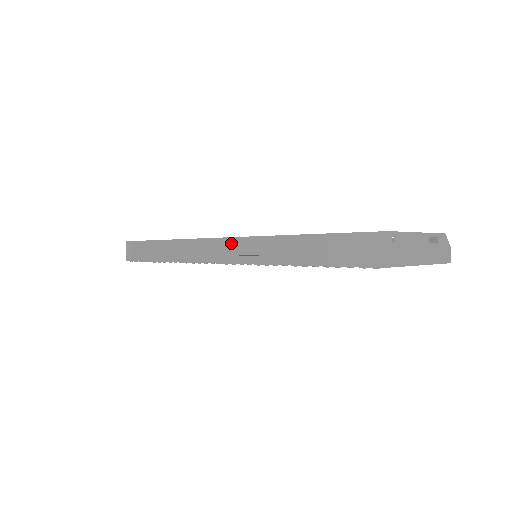
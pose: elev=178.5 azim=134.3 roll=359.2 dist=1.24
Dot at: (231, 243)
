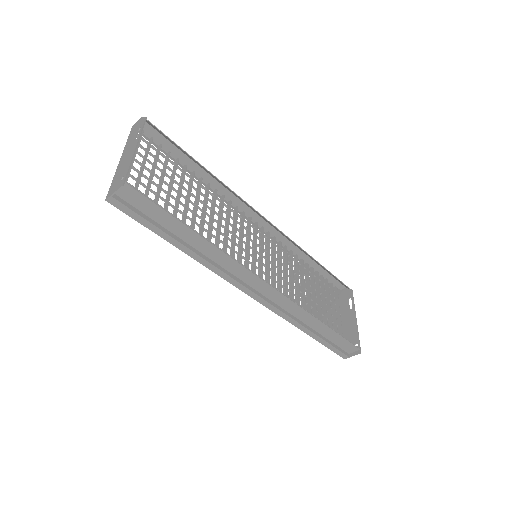
Dot at: (274, 293)
